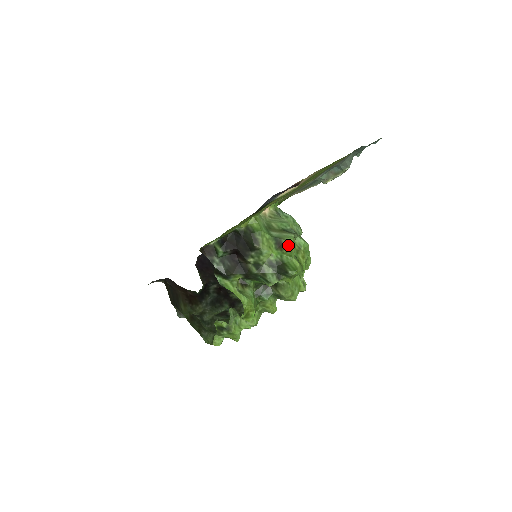
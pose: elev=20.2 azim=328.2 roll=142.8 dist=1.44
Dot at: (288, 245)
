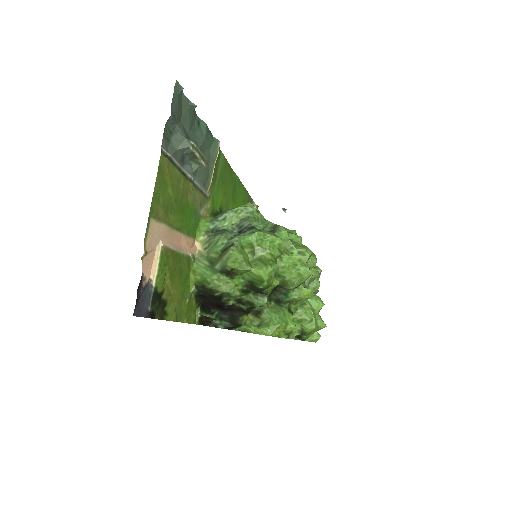
Dot at: (234, 268)
